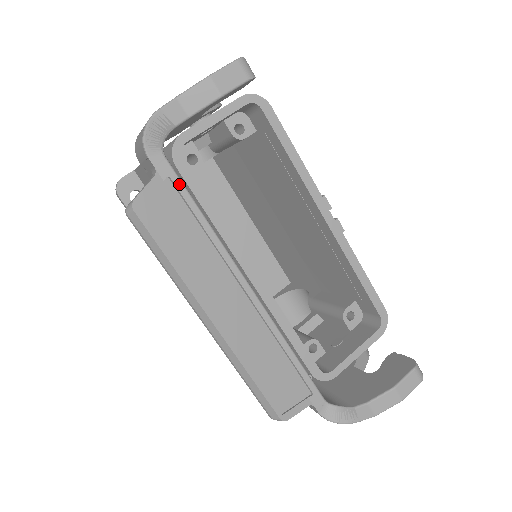
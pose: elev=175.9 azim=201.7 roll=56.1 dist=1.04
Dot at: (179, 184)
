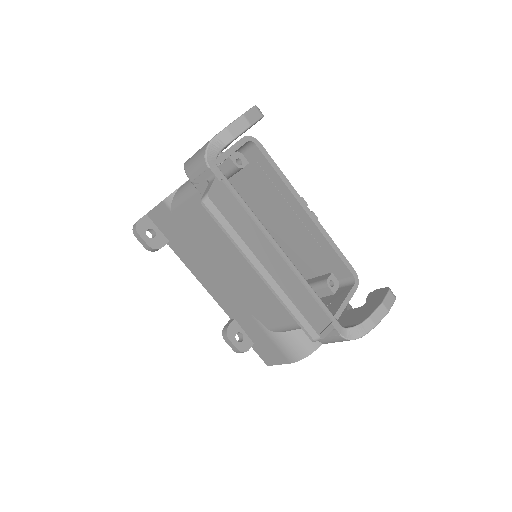
Dot at: (229, 184)
